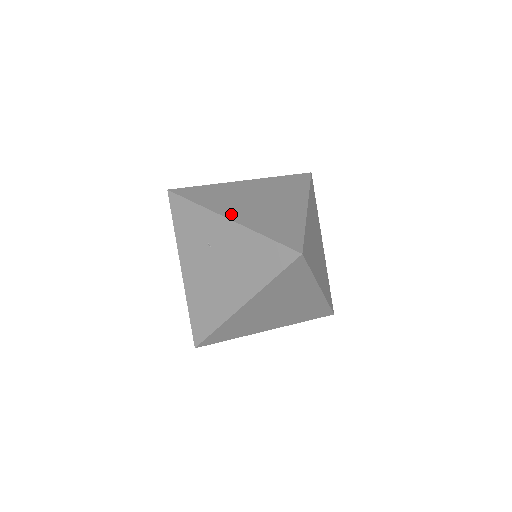
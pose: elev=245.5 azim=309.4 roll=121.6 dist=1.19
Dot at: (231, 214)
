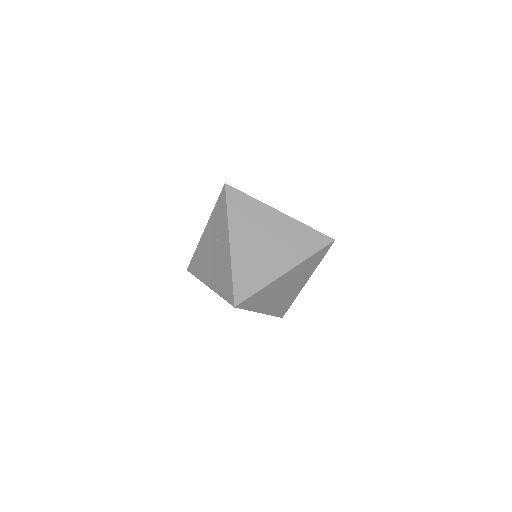
Dot at: (235, 240)
